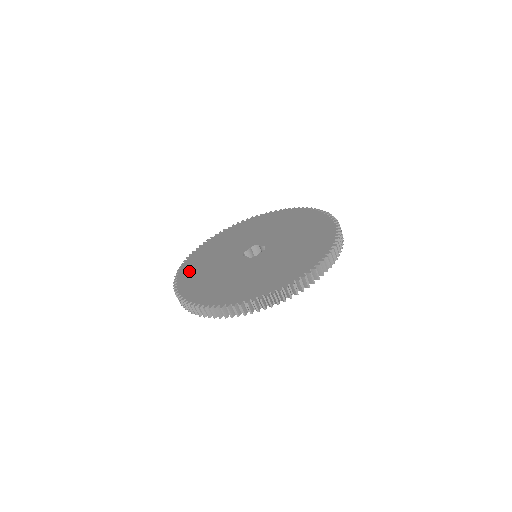
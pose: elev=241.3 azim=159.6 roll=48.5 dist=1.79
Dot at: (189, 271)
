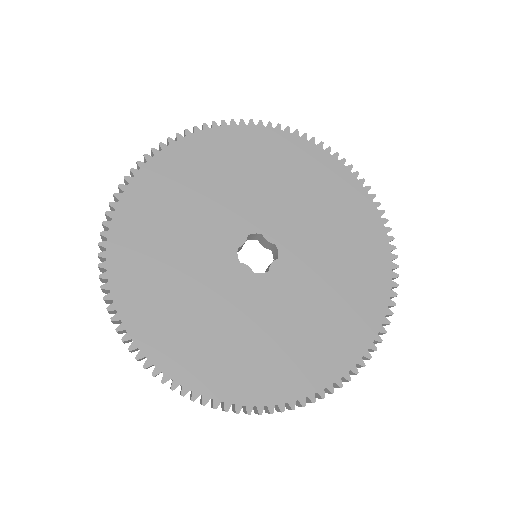
Dot at: (131, 270)
